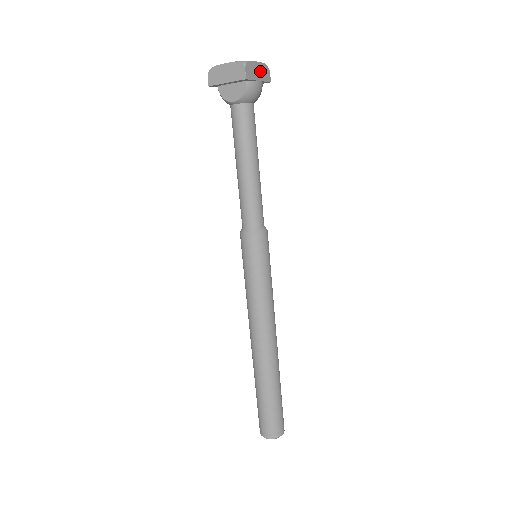
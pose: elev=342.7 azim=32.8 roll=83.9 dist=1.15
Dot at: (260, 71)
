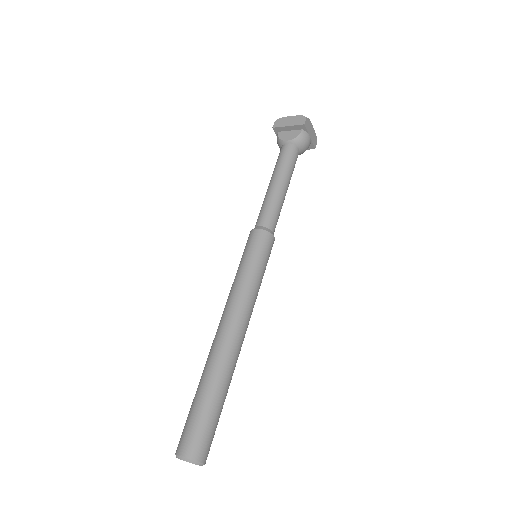
Dot at: (312, 134)
